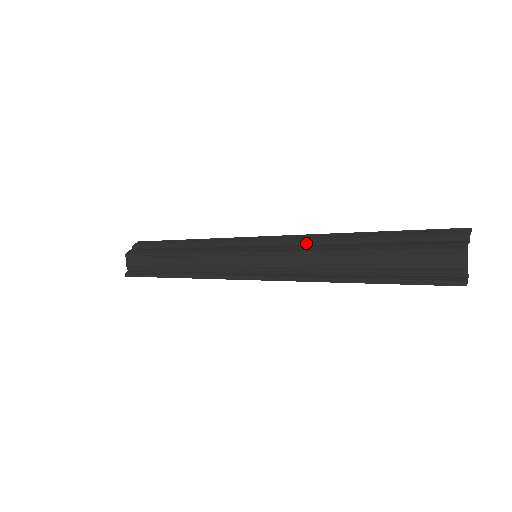
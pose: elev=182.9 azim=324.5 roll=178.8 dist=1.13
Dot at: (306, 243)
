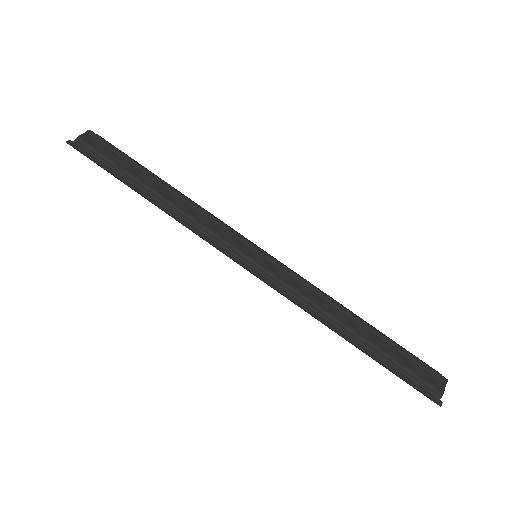
Dot at: occluded
